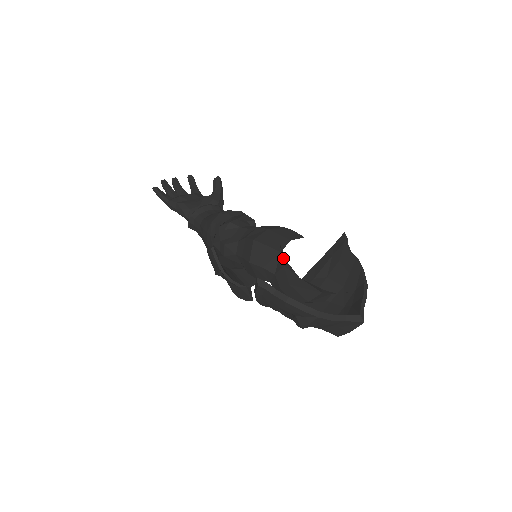
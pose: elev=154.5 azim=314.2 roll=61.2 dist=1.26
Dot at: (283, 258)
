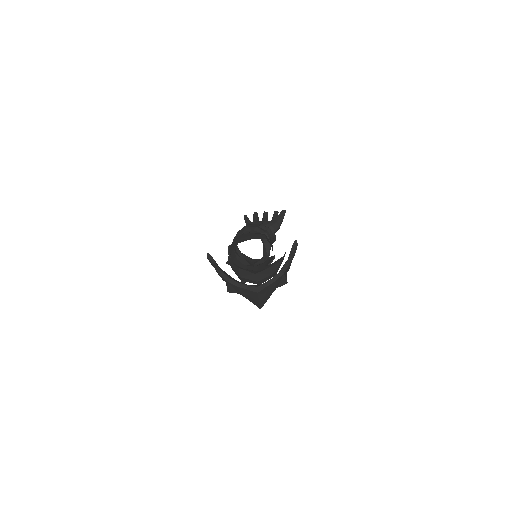
Dot at: occluded
